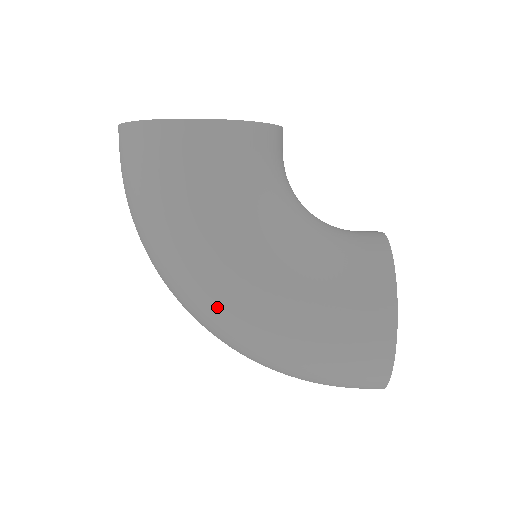
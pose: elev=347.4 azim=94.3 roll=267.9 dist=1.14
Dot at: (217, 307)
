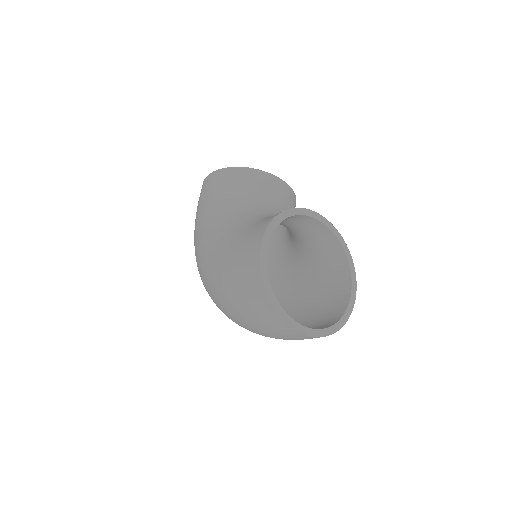
Dot at: (200, 264)
